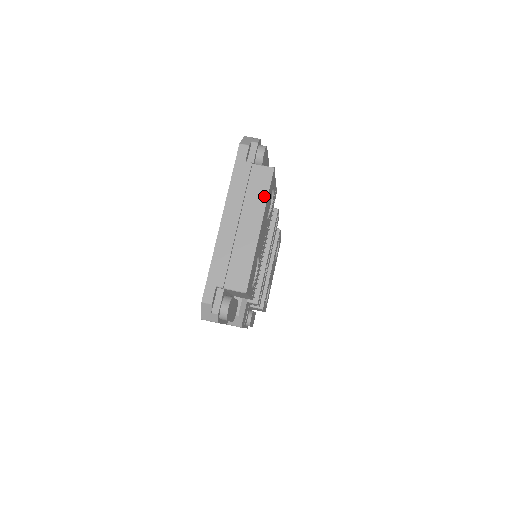
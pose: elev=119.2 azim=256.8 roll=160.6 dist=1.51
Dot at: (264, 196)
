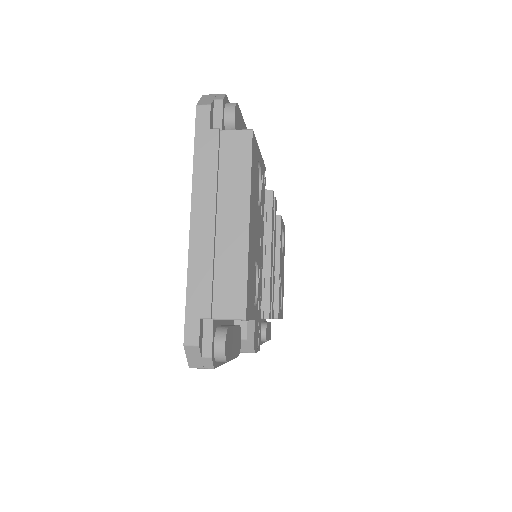
Dot at: (245, 173)
